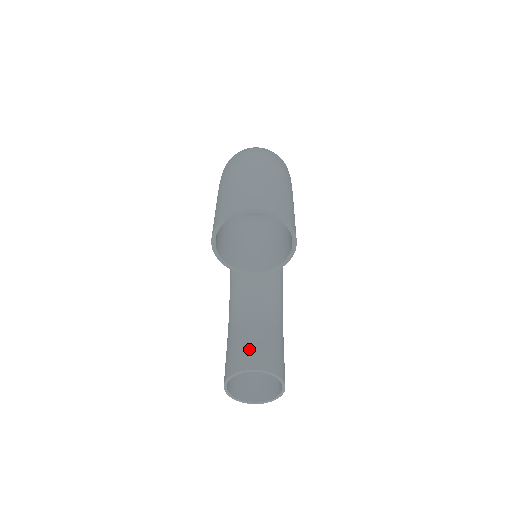
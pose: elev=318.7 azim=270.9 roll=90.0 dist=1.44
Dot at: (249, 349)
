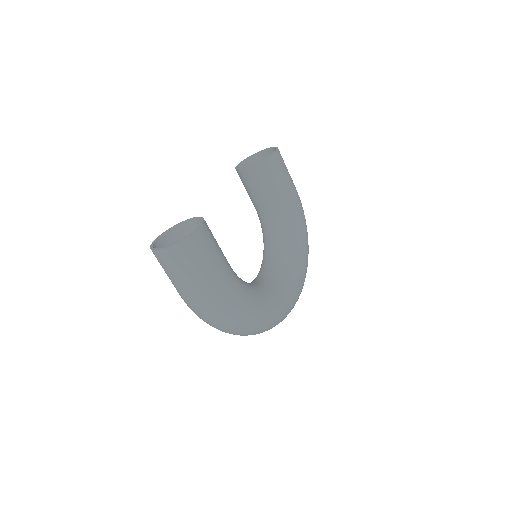
Dot at: occluded
